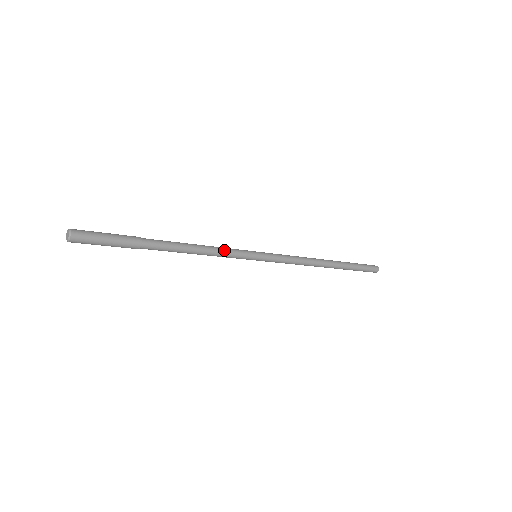
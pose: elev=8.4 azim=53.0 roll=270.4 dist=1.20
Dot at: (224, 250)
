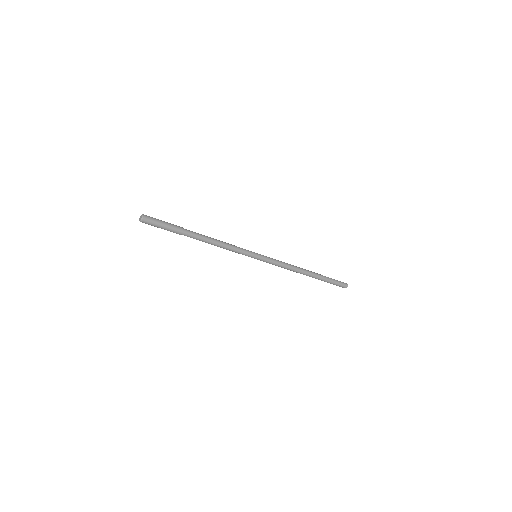
Dot at: (235, 247)
